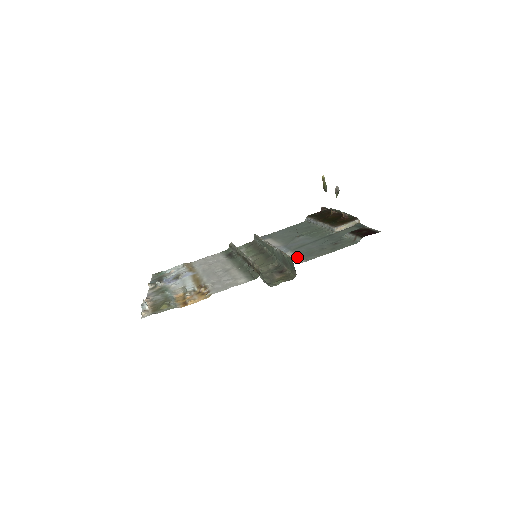
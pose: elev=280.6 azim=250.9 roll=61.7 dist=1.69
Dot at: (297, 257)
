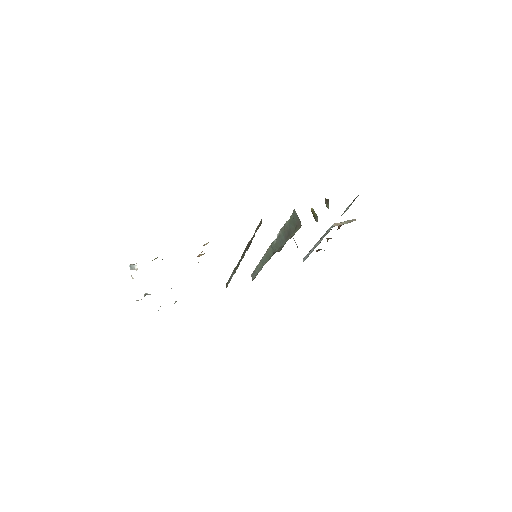
Dot at: occluded
